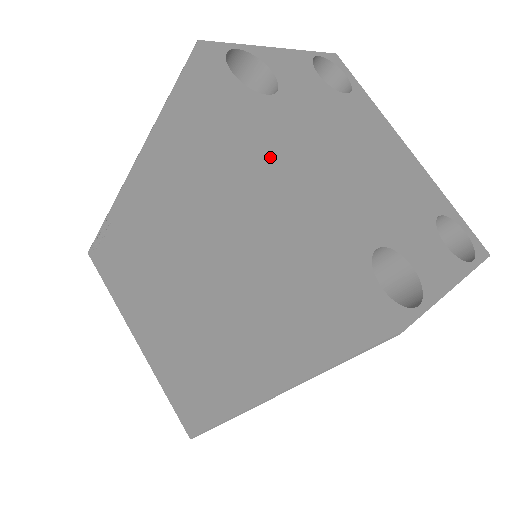
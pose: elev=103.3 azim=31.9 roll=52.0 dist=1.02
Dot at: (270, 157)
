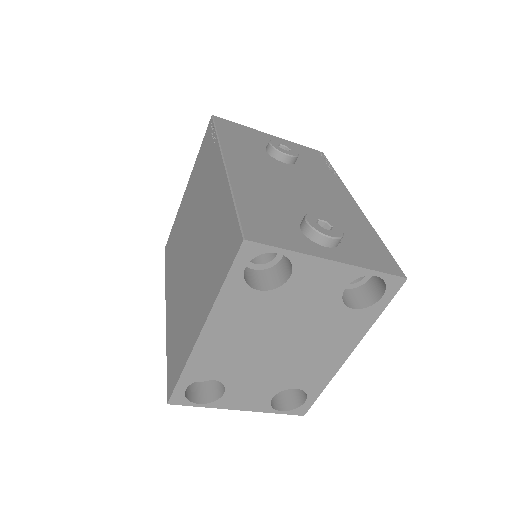
Dot at: (206, 317)
